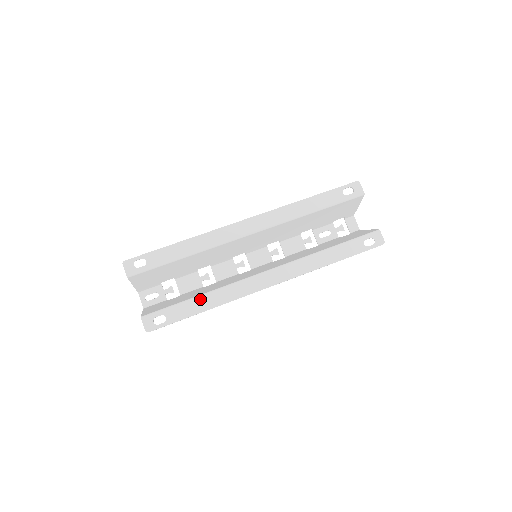
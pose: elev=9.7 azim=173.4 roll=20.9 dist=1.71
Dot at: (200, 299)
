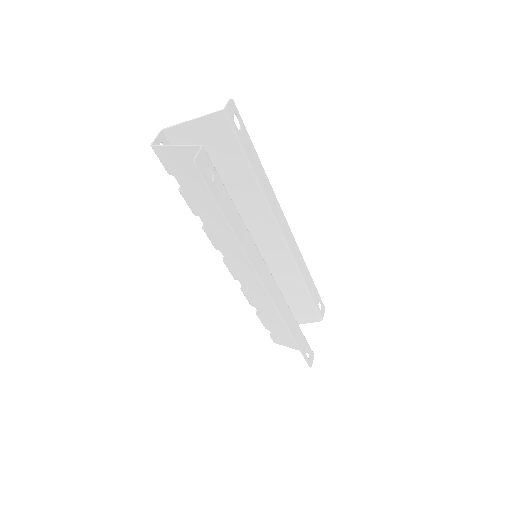
Dot at: (238, 215)
